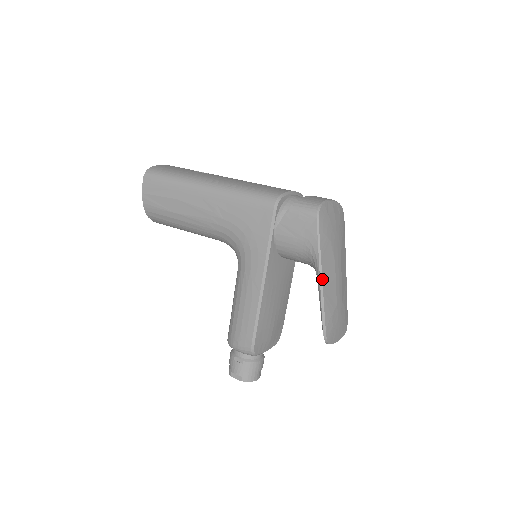
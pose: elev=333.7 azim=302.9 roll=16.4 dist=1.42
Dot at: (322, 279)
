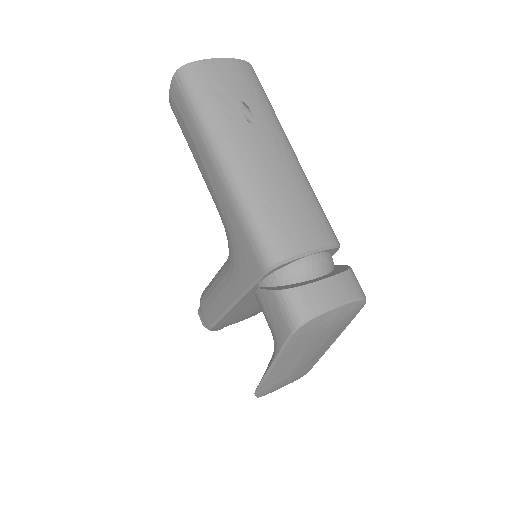
Dot at: (271, 369)
